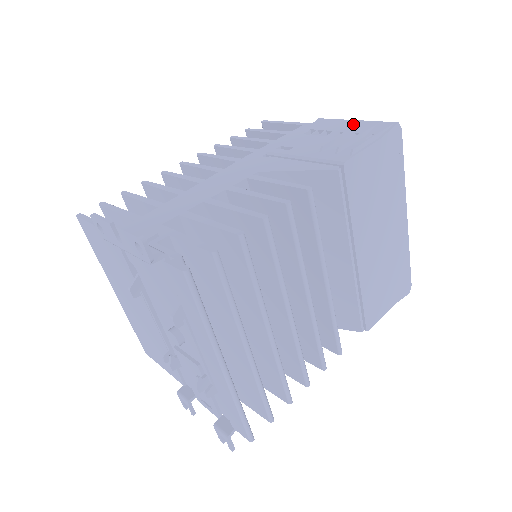
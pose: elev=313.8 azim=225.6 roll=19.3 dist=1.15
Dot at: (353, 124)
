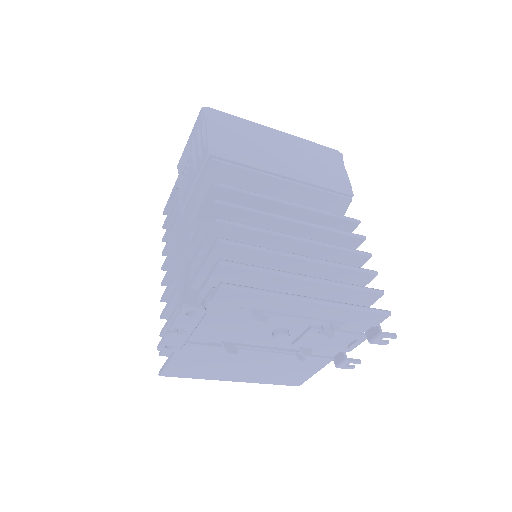
Dot at: (190, 141)
